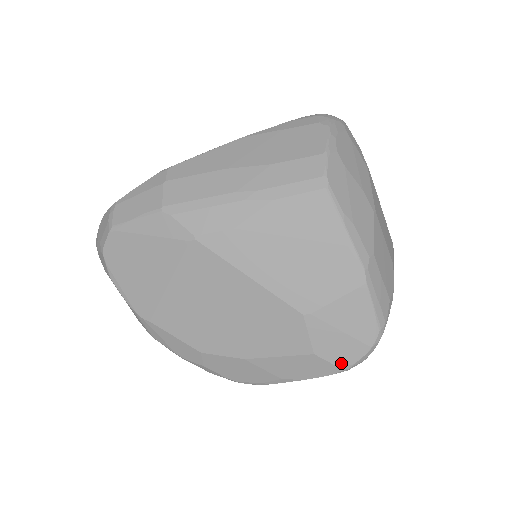
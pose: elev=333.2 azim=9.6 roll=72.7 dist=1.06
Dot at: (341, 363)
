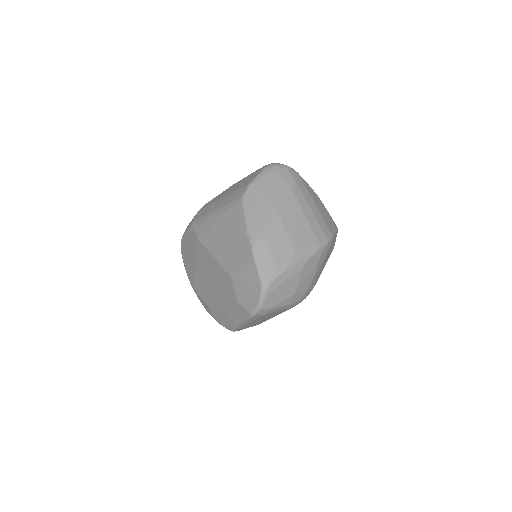
Dot at: (249, 309)
